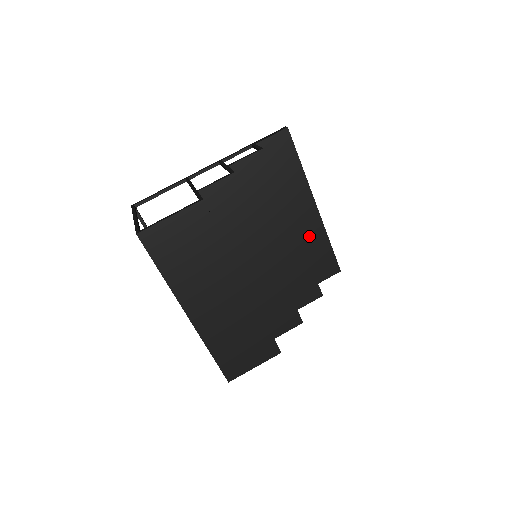
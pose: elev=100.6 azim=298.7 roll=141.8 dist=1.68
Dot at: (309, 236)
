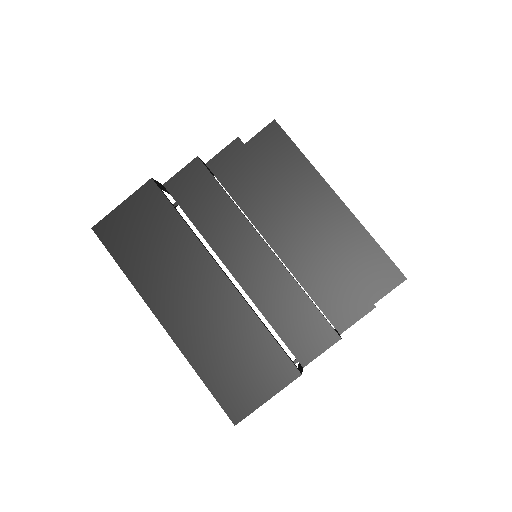
Dot at: (341, 237)
